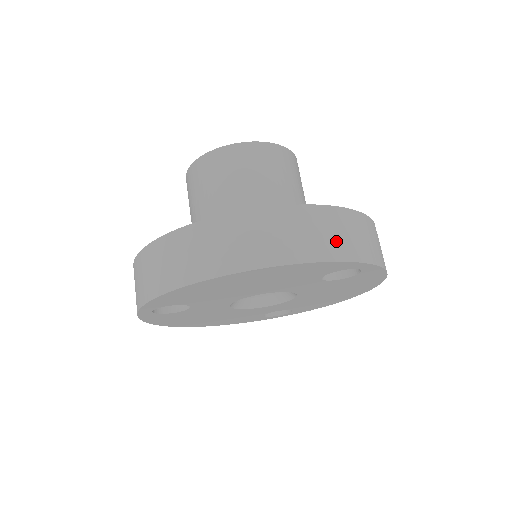
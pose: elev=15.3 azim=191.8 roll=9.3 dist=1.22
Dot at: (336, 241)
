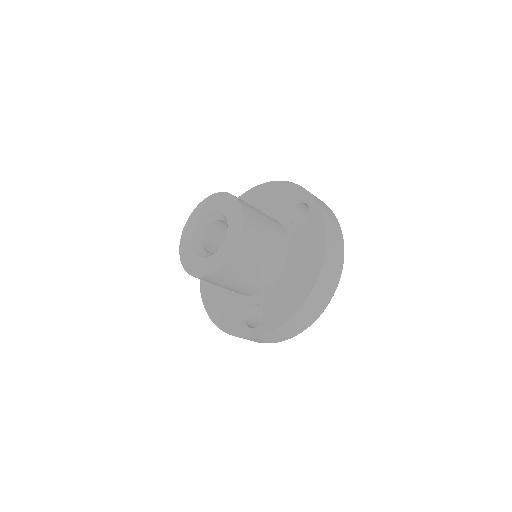
Dot at: (336, 229)
